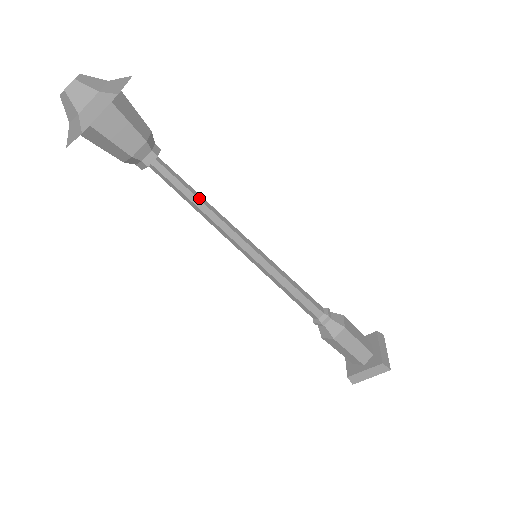
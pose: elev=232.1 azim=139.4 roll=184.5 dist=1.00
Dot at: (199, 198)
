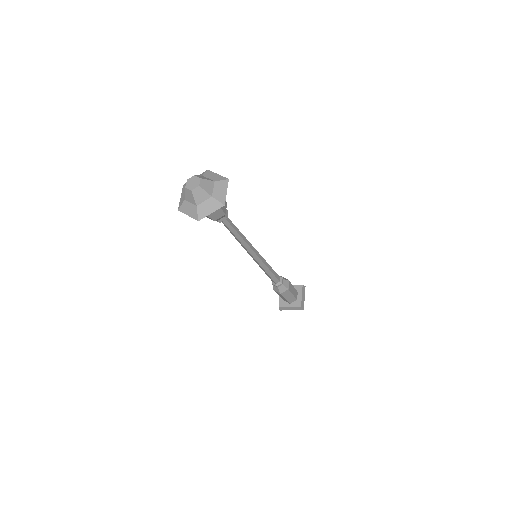
Dot at: (239, 233)
